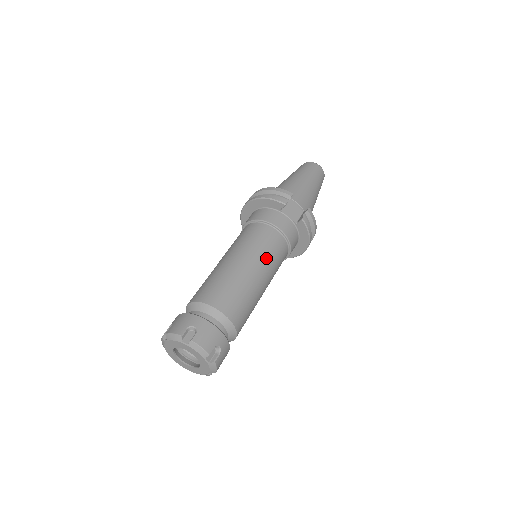
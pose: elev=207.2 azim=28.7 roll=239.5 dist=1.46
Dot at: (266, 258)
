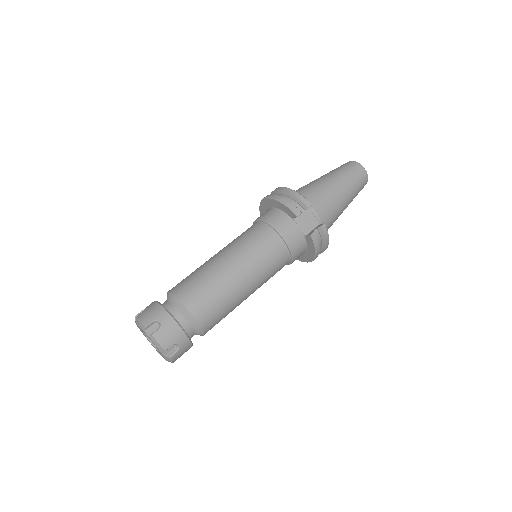
Dot at: (258, 267)
